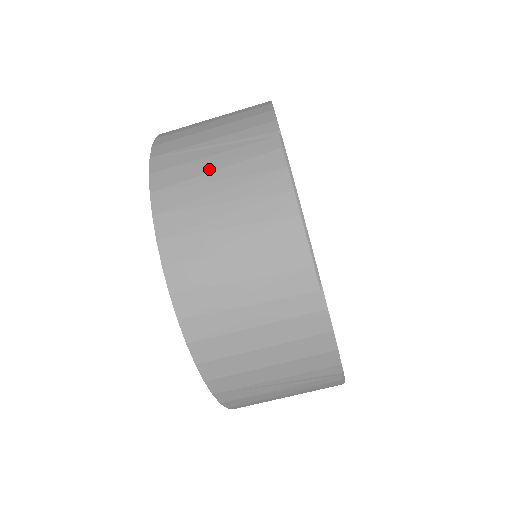
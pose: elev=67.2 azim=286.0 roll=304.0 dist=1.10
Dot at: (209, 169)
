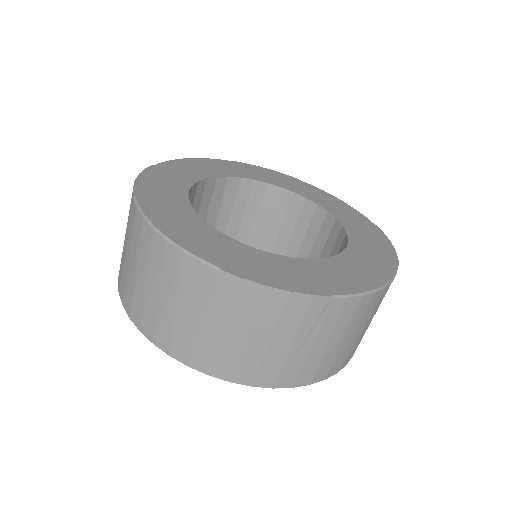
Dot at: (127, 261)
